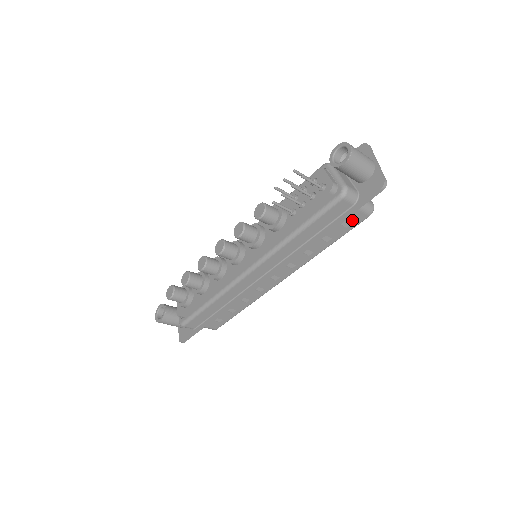
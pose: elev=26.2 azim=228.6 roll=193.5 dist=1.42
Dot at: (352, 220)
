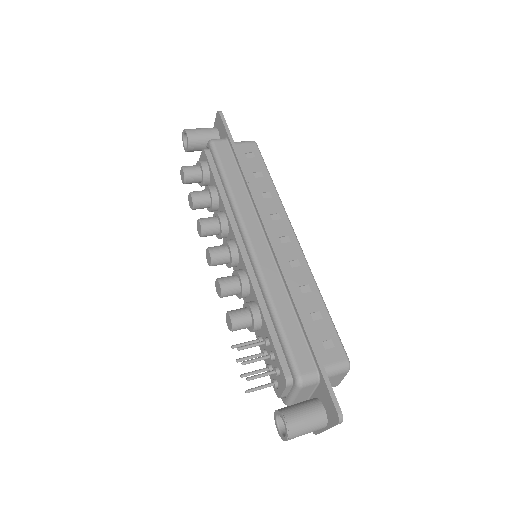
Dot at: occluded
